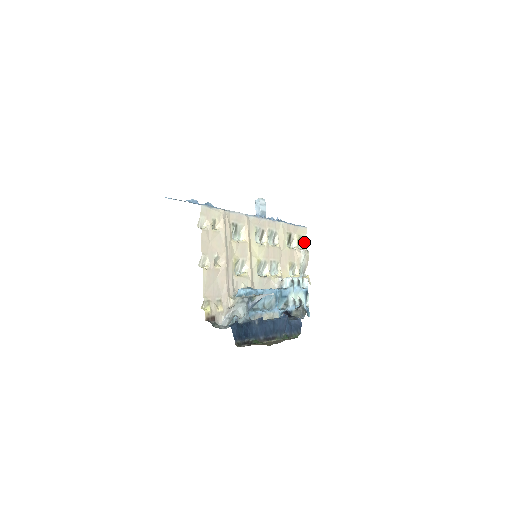
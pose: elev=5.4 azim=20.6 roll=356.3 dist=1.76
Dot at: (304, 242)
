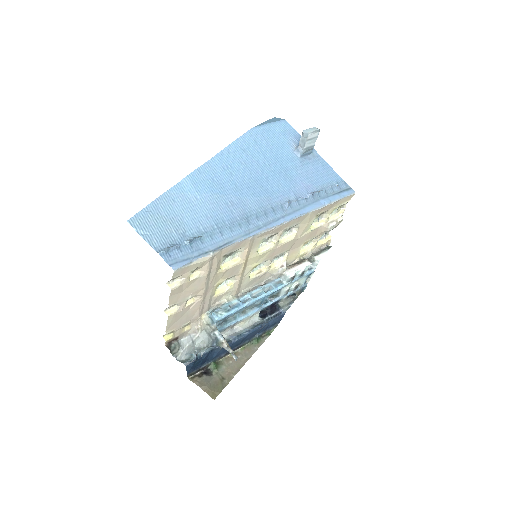
Dot at: (343, 205)
